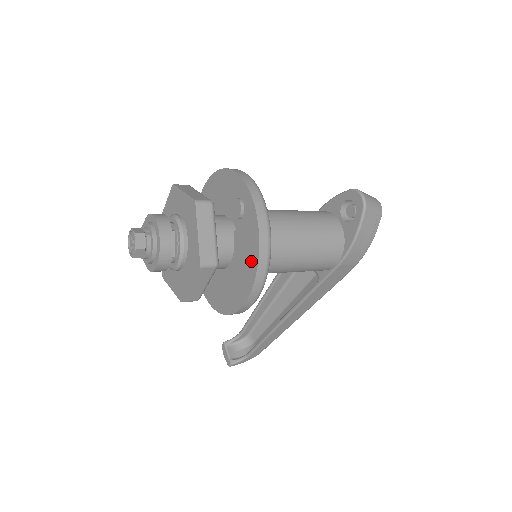
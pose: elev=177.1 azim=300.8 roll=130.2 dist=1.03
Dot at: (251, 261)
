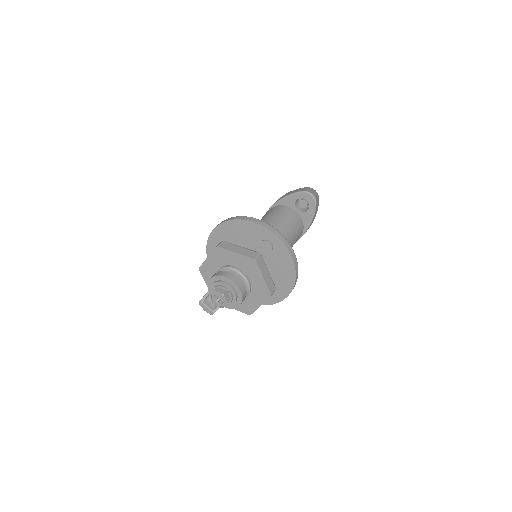
Dot at: (288, 275)
